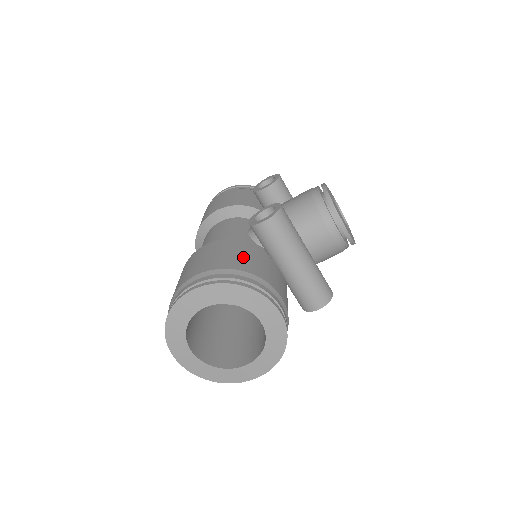
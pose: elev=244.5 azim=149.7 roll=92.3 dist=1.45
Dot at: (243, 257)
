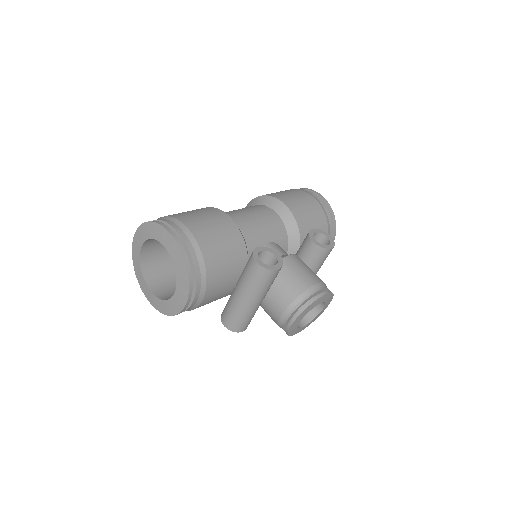
Dot at: (223, 257)
